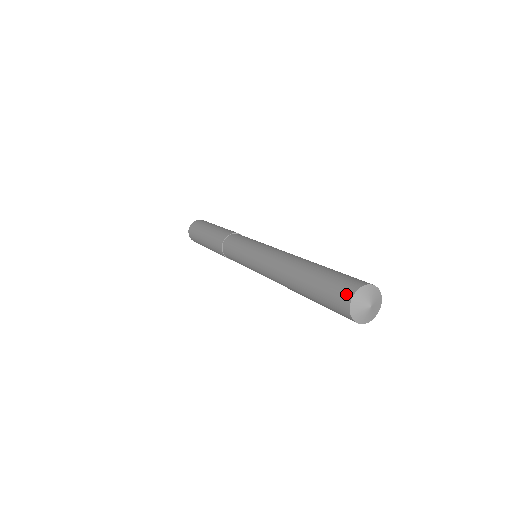
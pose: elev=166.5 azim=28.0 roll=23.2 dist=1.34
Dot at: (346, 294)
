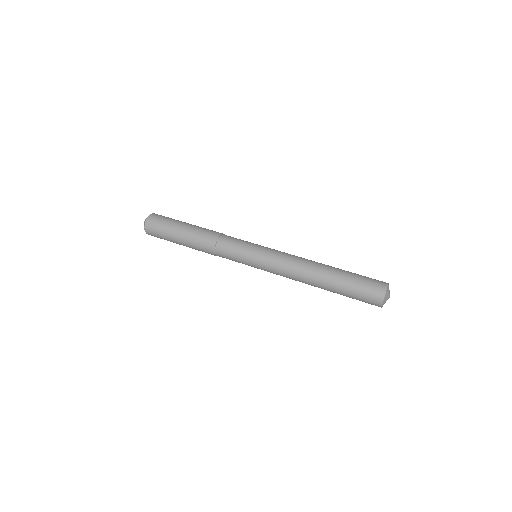
Dot at: (381, 287)
